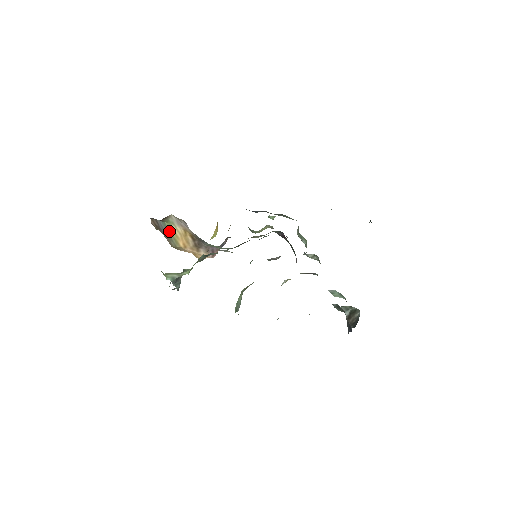
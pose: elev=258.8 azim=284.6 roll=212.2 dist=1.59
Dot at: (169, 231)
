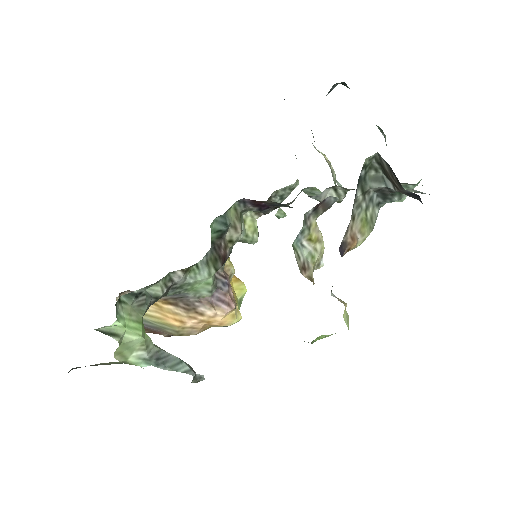
Dot at: (148, 320)
